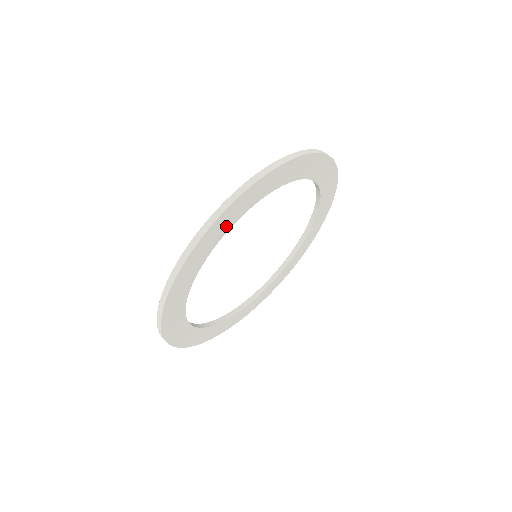
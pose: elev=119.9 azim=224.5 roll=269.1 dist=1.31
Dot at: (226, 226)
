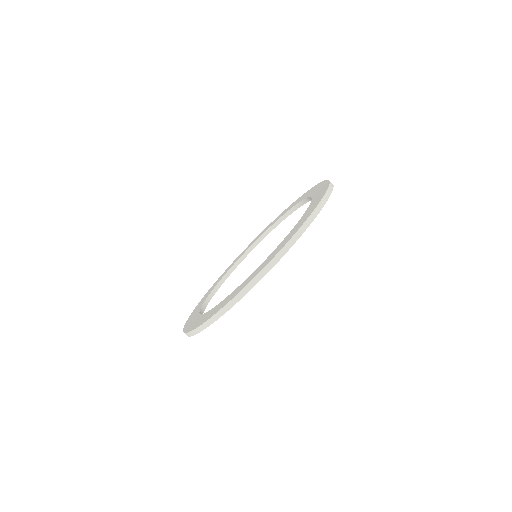
Dot at: occluded
